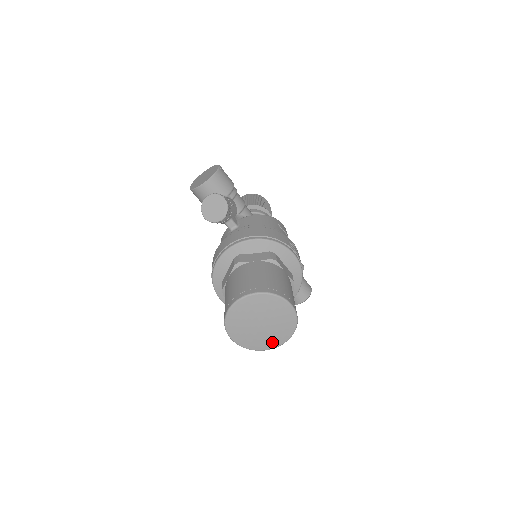
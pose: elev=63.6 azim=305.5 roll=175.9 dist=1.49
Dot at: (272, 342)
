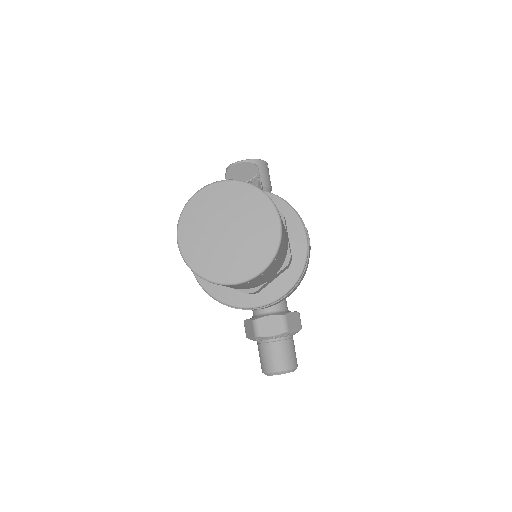
Dot at: (227, 270)
